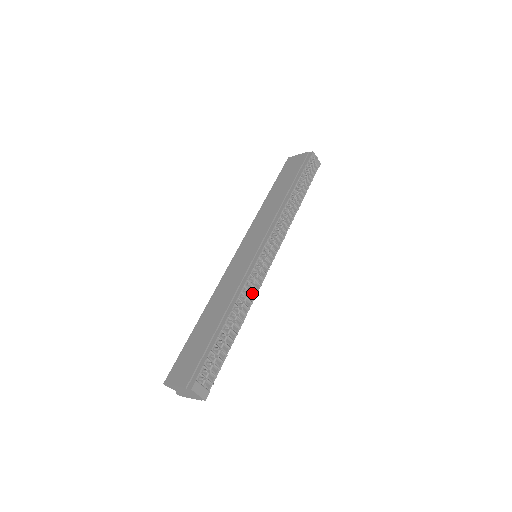
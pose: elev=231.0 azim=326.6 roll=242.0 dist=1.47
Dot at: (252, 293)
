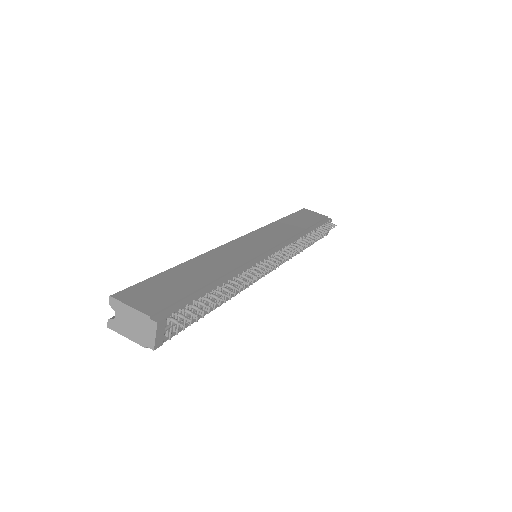
Dot at: occluded
